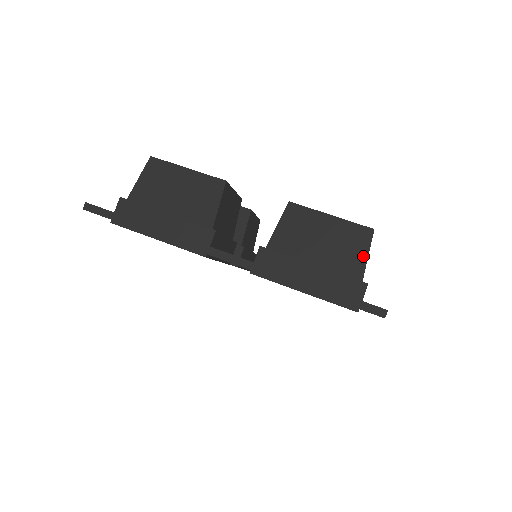
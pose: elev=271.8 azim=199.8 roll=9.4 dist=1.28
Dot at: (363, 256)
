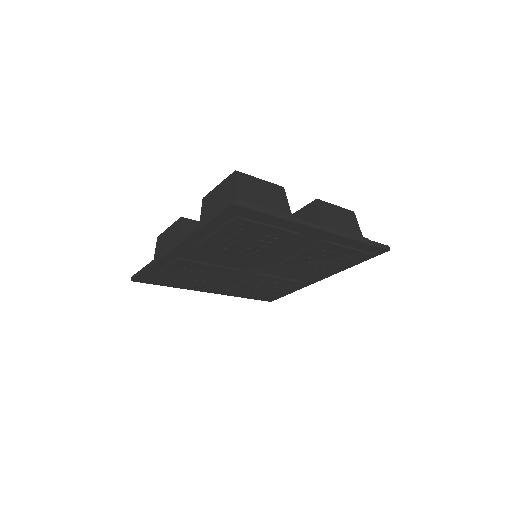
Dot at: (234, 188)
